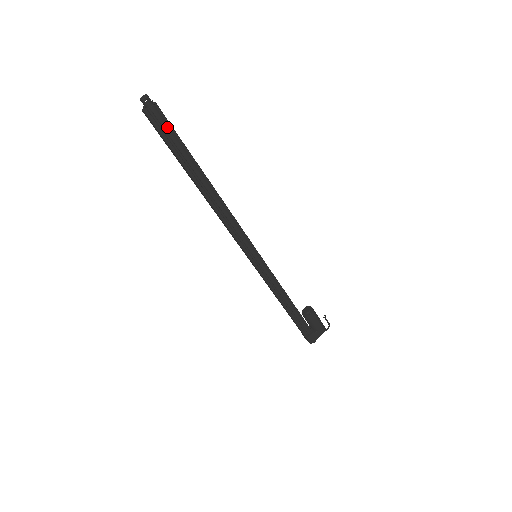
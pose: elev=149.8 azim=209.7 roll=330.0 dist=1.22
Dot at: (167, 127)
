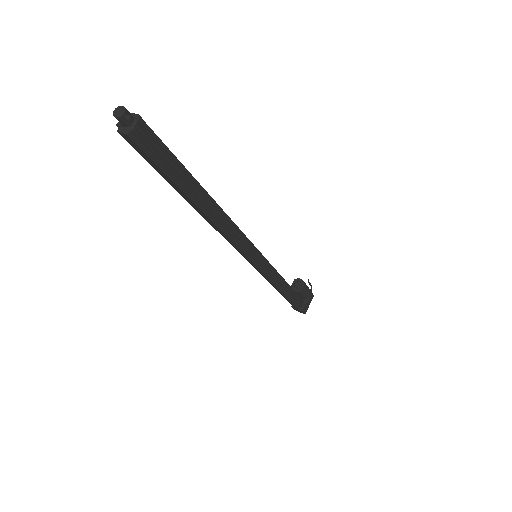
Dot at: (158, 145)
